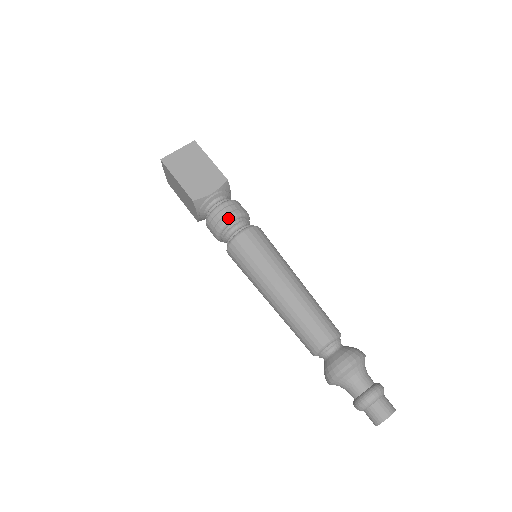
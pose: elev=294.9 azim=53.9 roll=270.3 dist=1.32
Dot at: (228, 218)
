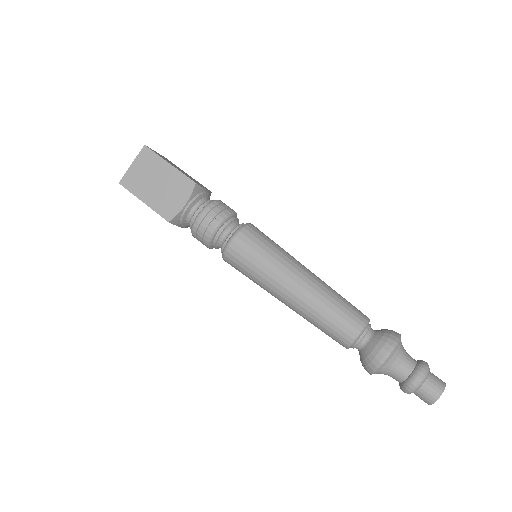
Dot at: (211, 230)
